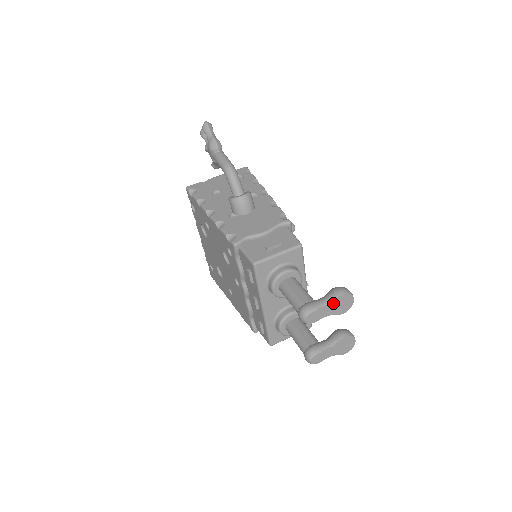
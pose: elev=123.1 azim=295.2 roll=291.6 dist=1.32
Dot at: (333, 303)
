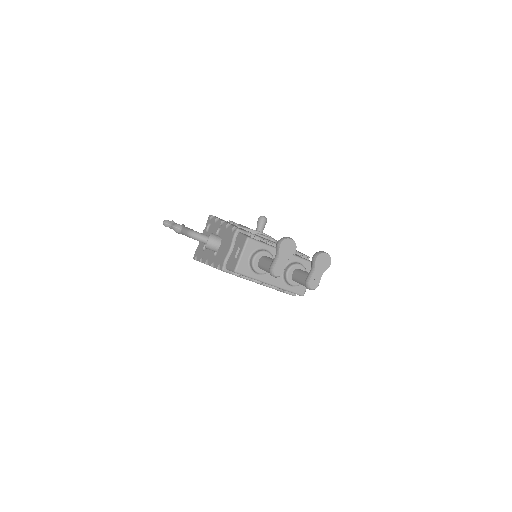
Dot at: (281, 253)
